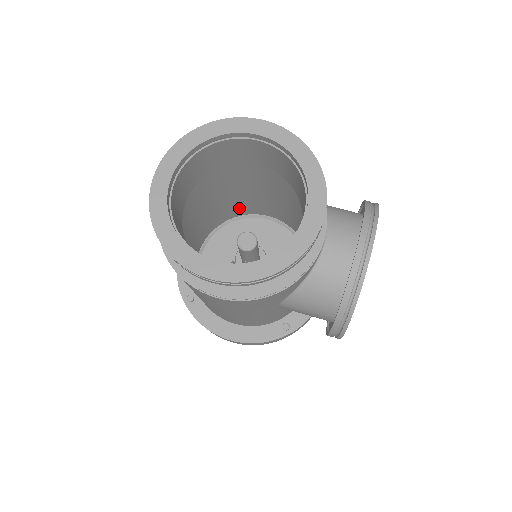
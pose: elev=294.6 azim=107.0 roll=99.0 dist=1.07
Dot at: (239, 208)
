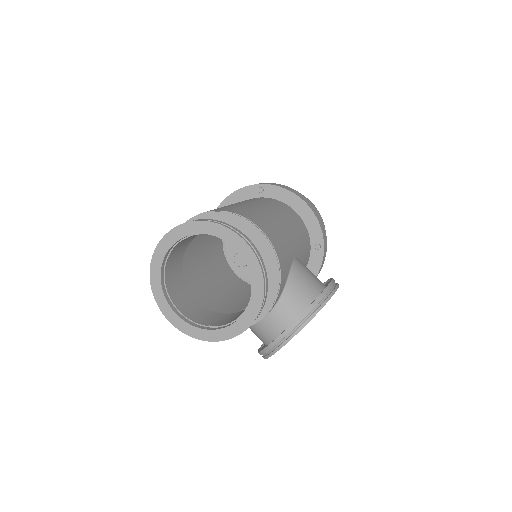
Dot at: occluded
